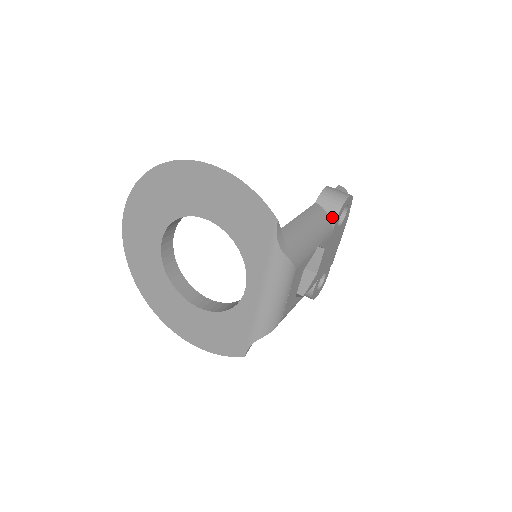
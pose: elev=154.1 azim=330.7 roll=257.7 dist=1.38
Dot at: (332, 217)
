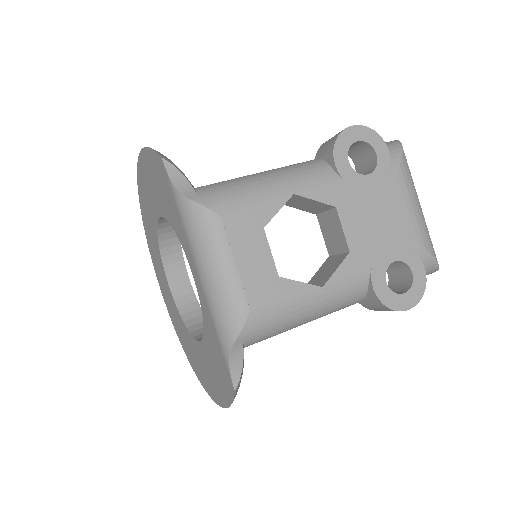
Dot at: (330, 160)
